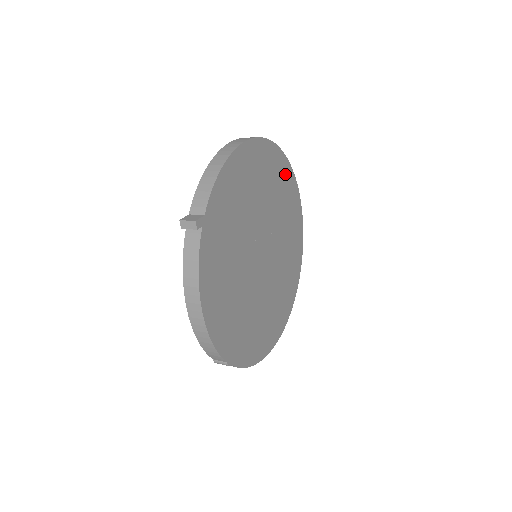
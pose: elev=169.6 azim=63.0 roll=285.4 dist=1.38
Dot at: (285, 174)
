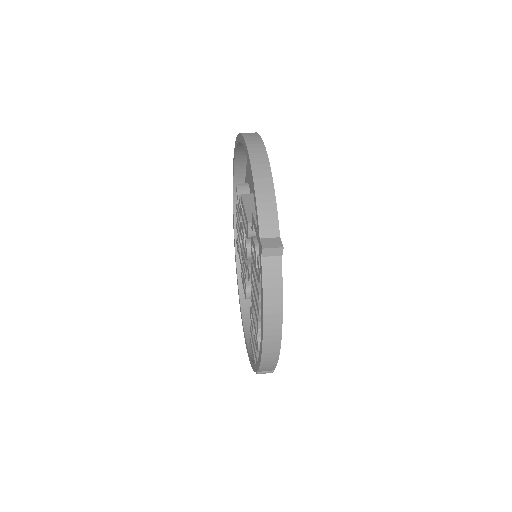
Dot at: occluded
